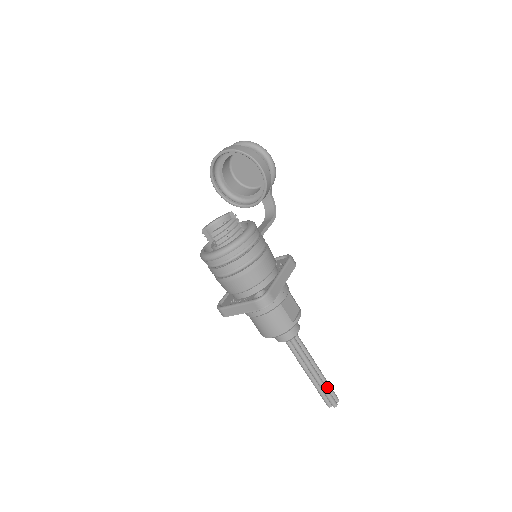
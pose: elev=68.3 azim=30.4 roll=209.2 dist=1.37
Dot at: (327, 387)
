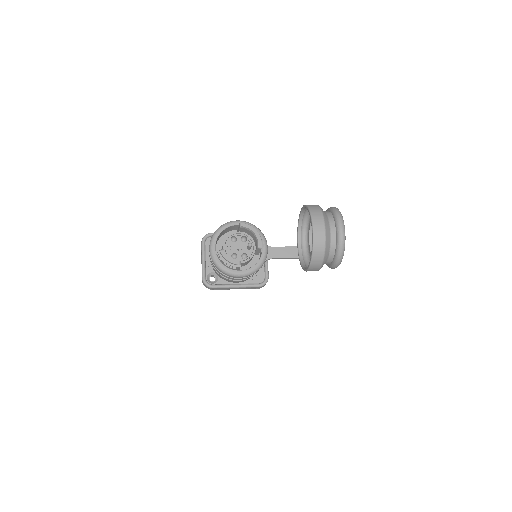
Dot at: occluded
